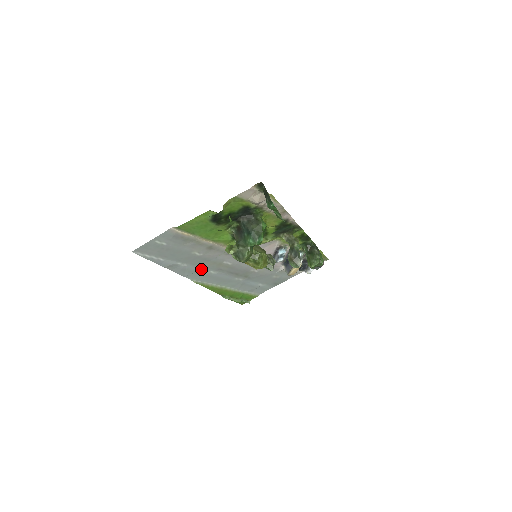
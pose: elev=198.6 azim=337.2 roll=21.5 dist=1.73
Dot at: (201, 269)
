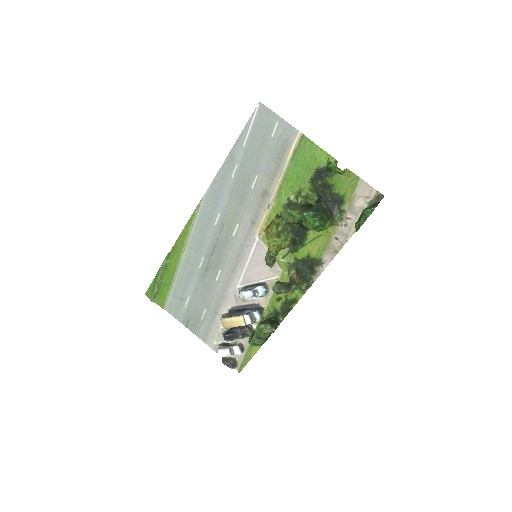
Dot at: (224, 201)
